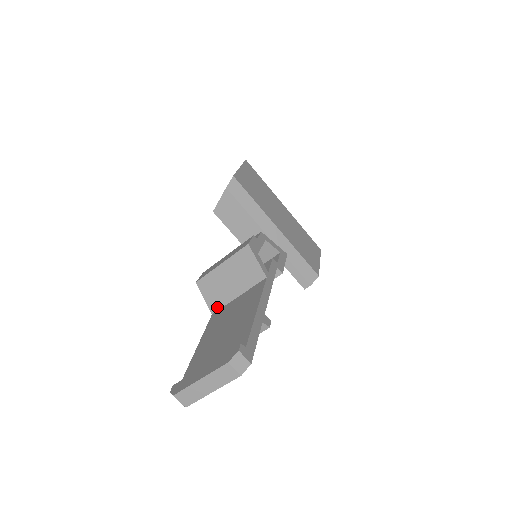
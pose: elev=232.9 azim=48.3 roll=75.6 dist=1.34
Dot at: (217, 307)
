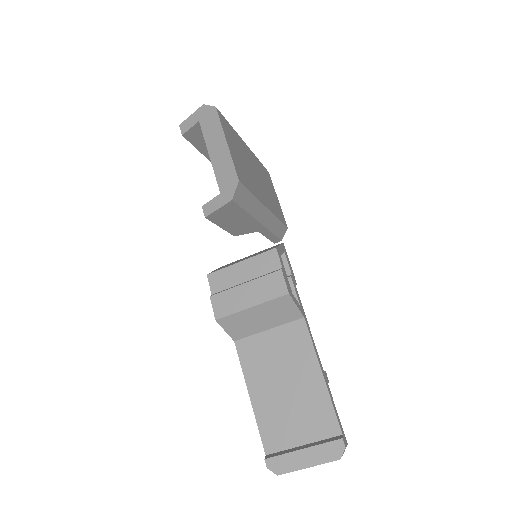
Dot at: (241, 337)
